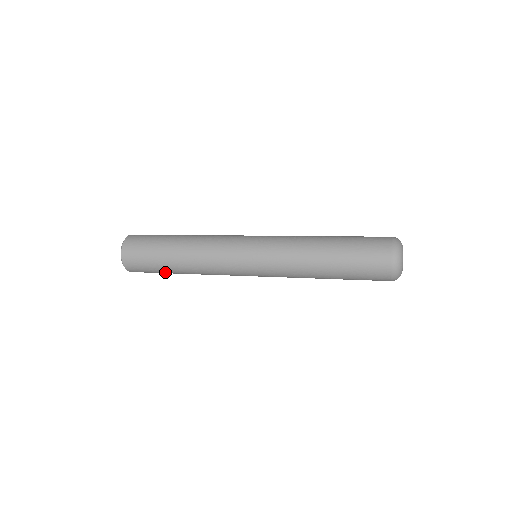
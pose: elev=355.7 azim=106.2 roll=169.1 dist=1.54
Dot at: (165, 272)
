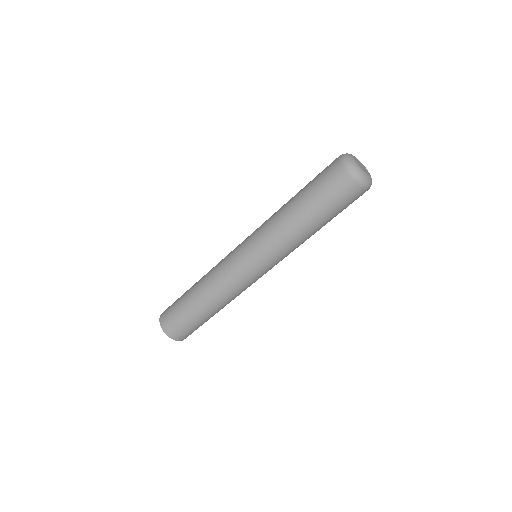
Dot at: (184, 305)
